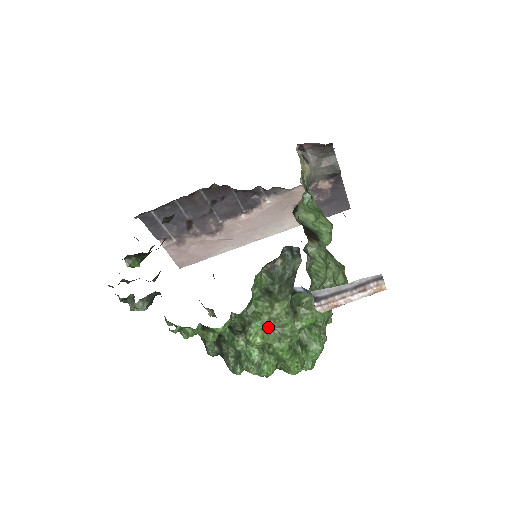
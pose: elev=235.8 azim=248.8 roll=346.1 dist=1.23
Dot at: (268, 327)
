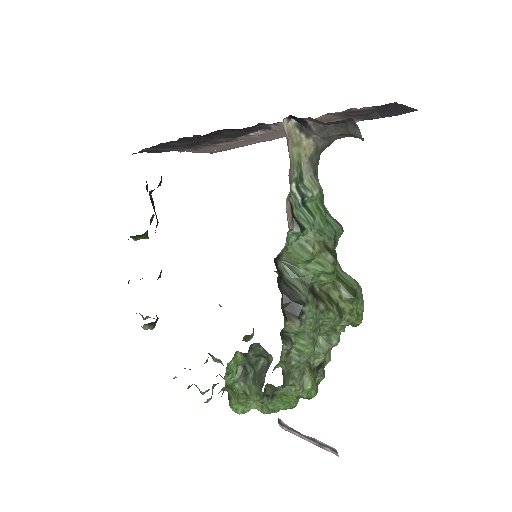
Dot at: (249, 401)
